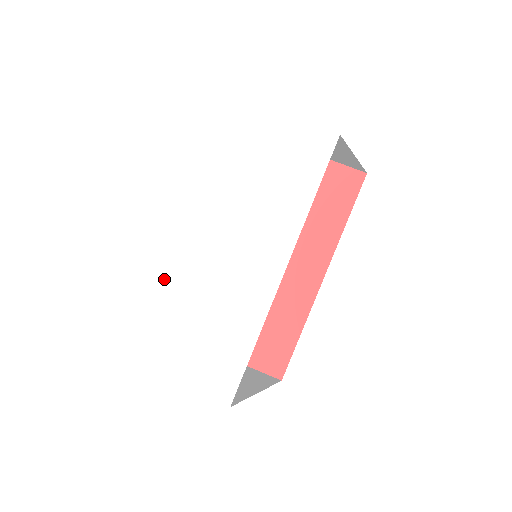
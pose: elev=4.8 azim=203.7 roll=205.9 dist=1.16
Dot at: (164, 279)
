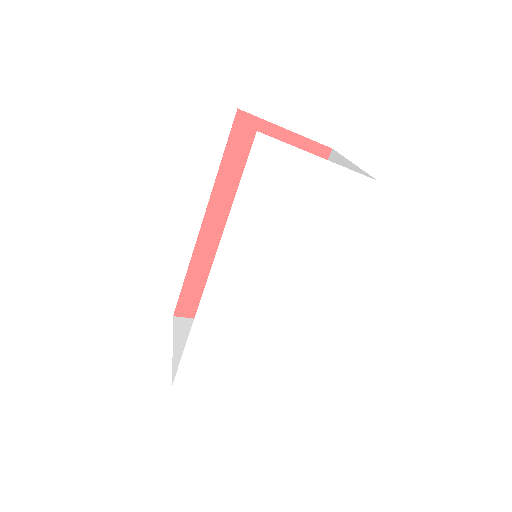
Dot at: (198, 317)
